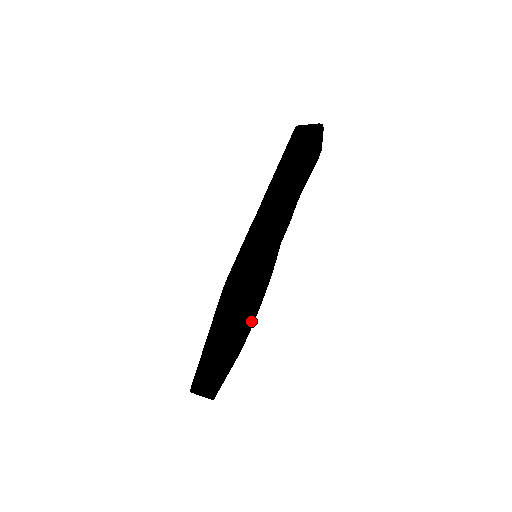
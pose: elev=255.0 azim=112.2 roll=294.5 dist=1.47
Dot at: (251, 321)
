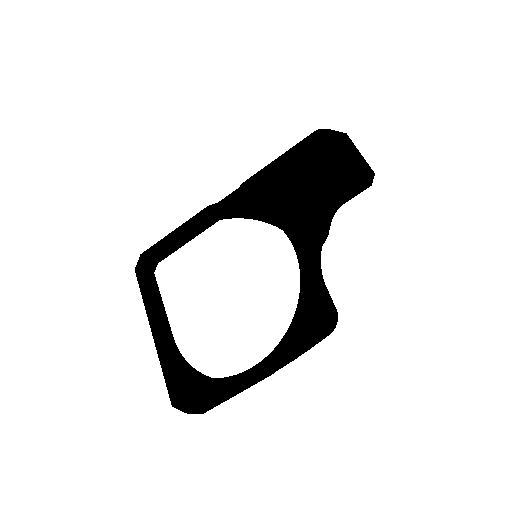
Dot at: occluded
